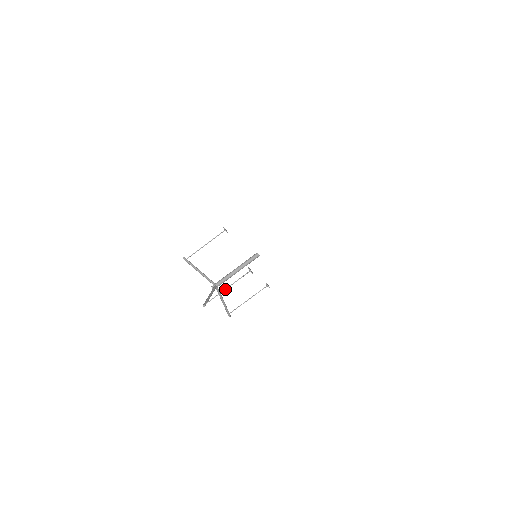
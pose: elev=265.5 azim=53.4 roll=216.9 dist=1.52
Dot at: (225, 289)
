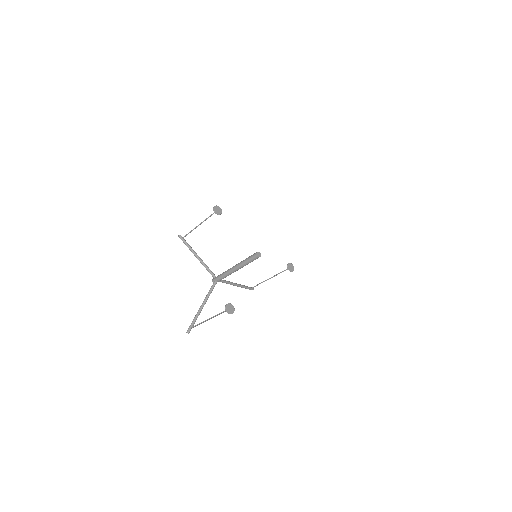
Dot at: (206, 320)
